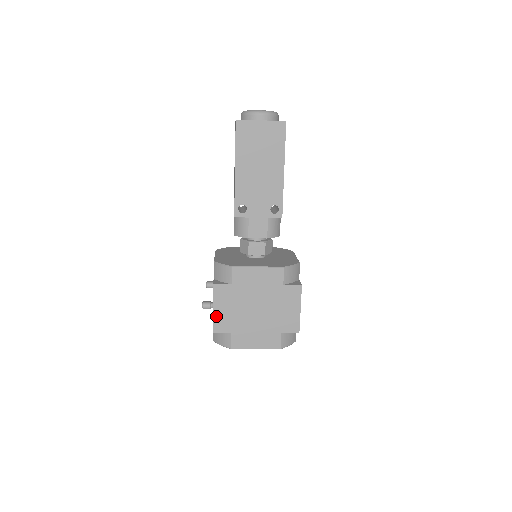
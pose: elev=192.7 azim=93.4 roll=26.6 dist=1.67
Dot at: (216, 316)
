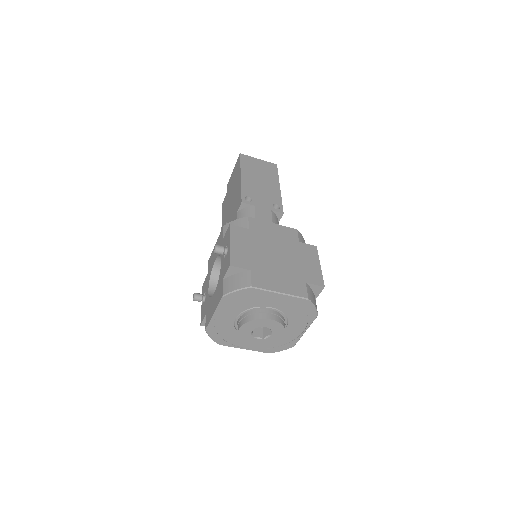
Dot at: (233, 251)
